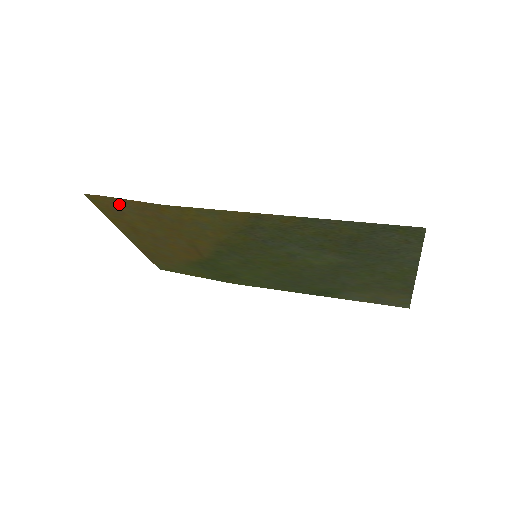
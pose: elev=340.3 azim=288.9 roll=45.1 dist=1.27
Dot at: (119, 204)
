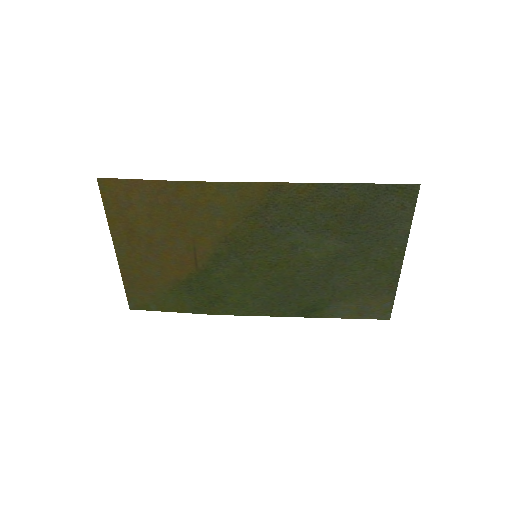
Dot at: (132, 190)
